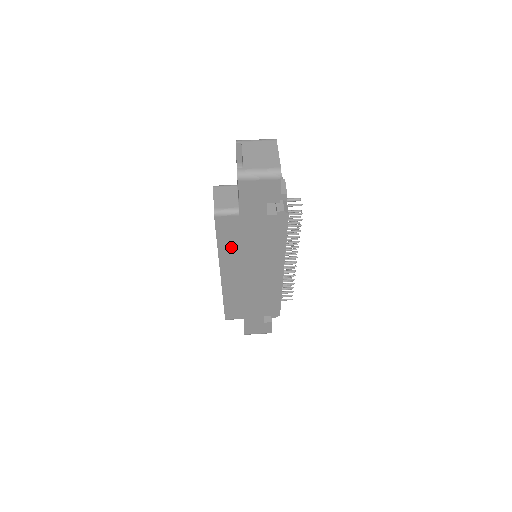
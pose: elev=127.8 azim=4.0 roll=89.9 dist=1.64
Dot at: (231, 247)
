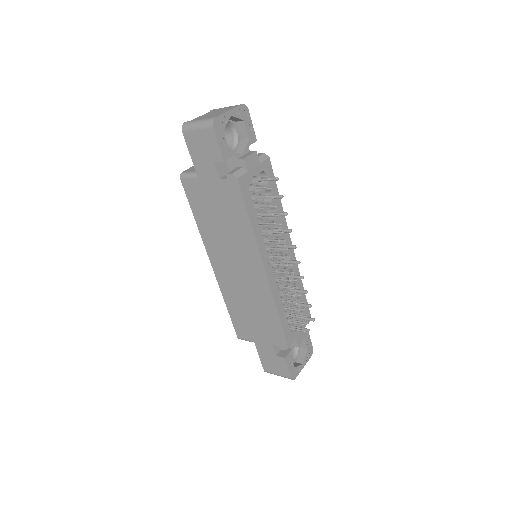
Dot at: (206, 224)
